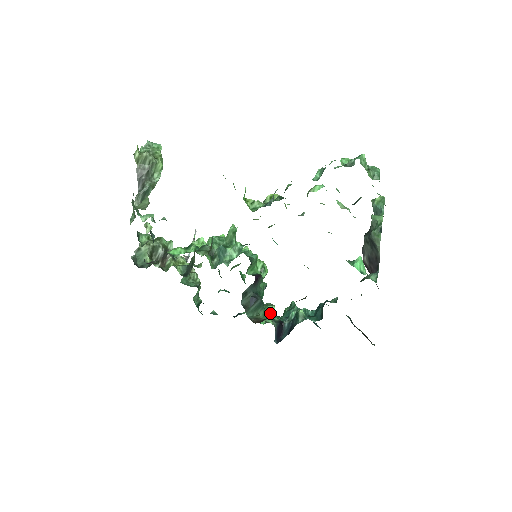
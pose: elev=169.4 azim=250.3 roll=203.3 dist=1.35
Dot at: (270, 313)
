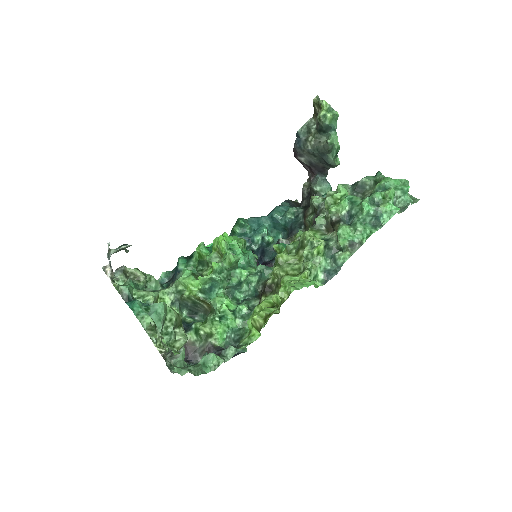
Dot at: occluded
